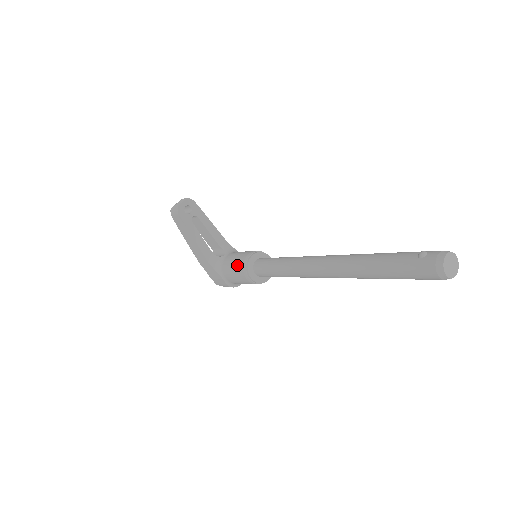
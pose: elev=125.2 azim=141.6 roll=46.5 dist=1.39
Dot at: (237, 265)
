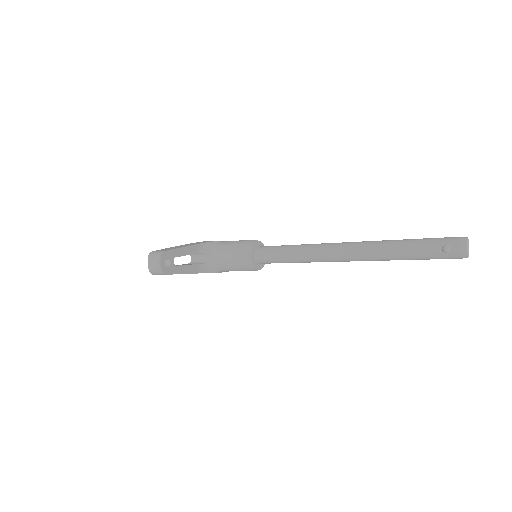
Dot at: (239, 267)
